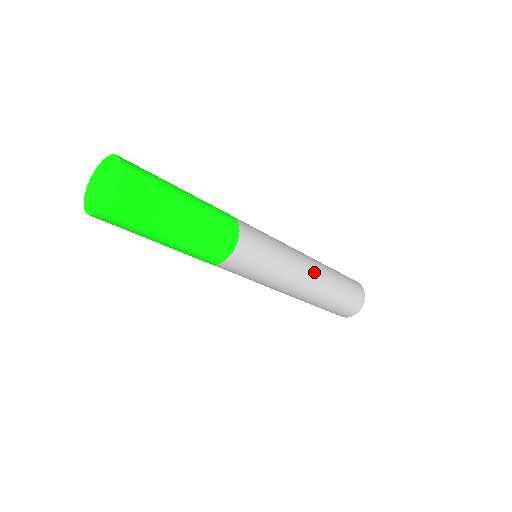
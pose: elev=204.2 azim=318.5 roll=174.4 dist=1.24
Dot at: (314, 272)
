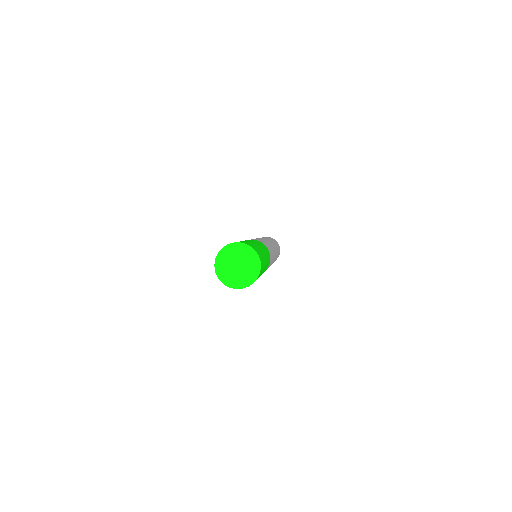
Dot at: occluded
